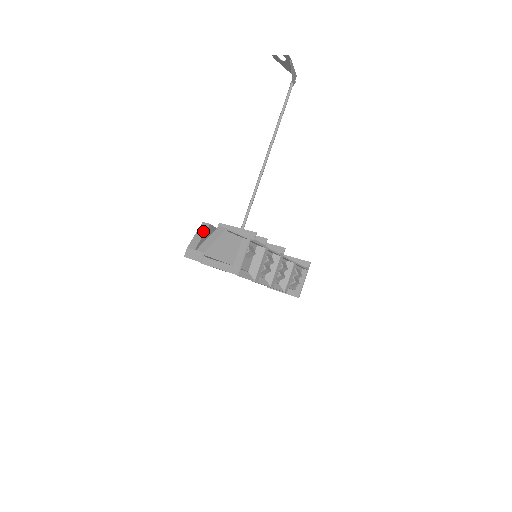
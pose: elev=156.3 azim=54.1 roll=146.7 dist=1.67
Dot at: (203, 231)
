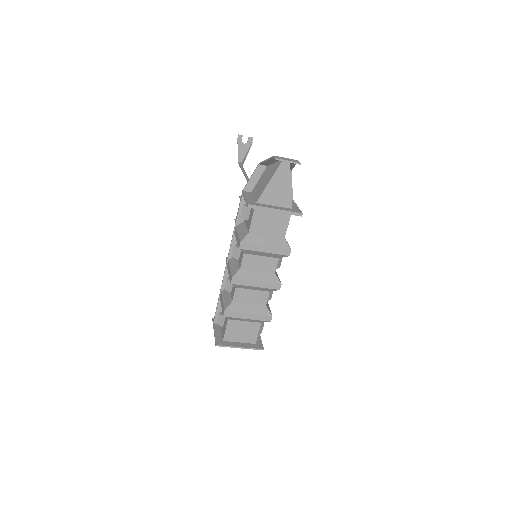
Dot at: (271, 162)
